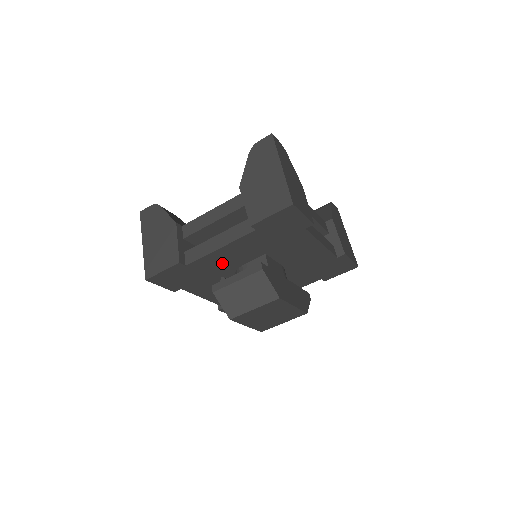
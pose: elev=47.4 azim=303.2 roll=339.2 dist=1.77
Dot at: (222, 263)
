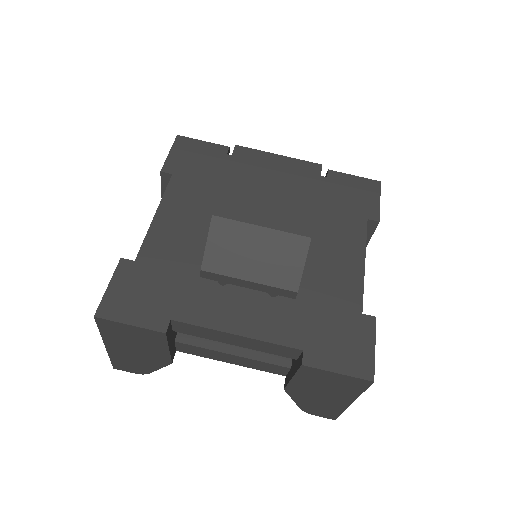
Dot at: occluded
